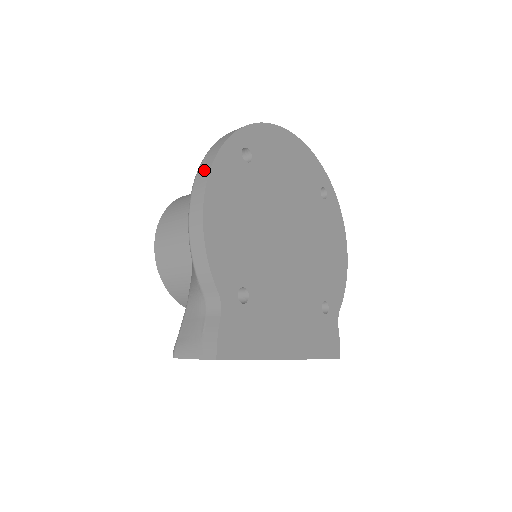
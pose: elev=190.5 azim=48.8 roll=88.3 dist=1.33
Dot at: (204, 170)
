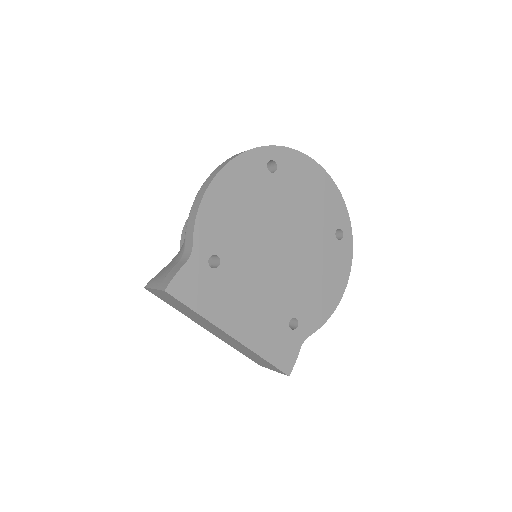
Dot at: (229, 159)
